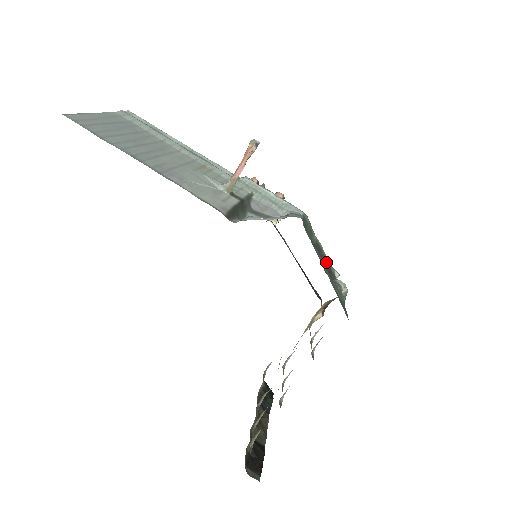
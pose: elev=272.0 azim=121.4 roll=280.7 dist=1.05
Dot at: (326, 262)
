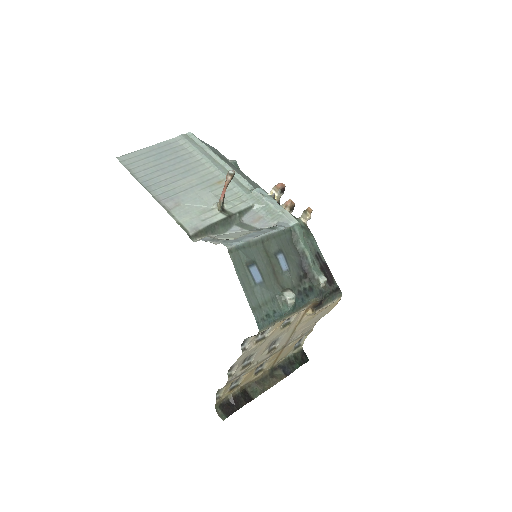
Dot at: (309, 269)
